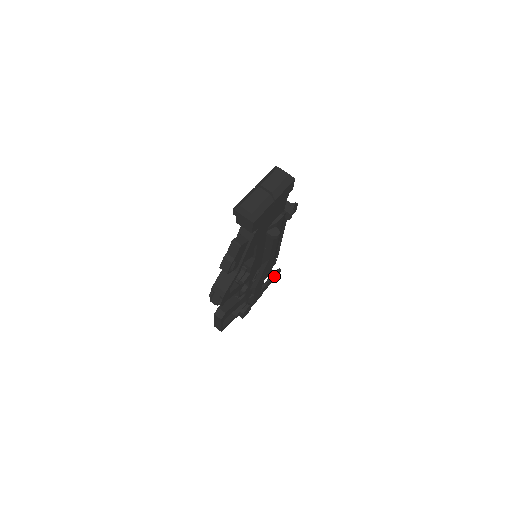
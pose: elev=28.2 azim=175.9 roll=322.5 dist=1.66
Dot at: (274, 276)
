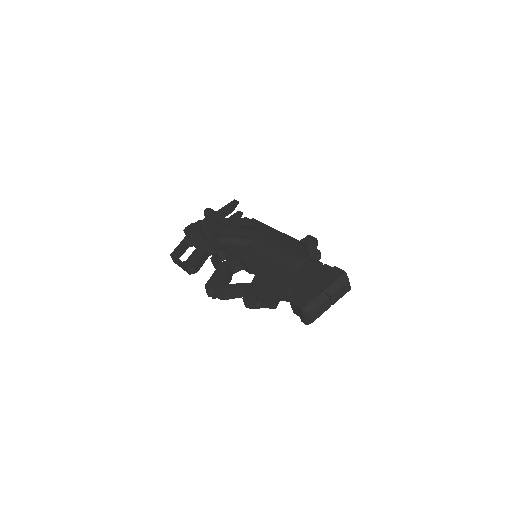
Dot at: occluded
